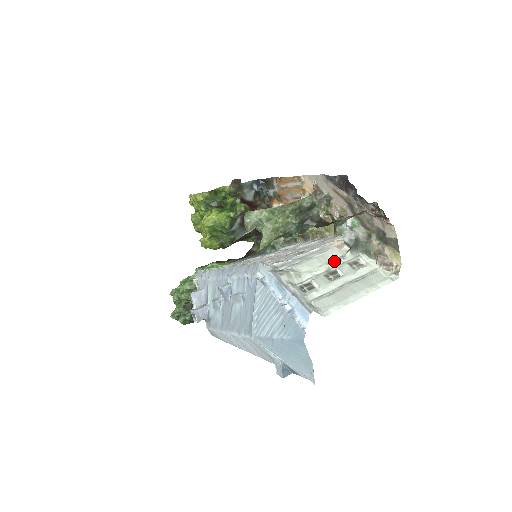
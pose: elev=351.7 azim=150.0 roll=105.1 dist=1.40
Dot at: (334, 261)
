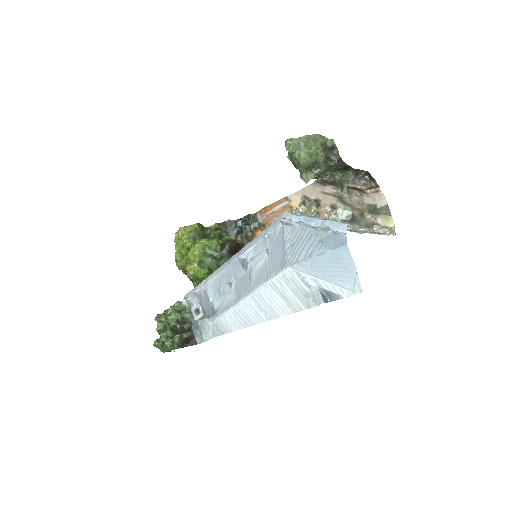
Dot at: occluded
